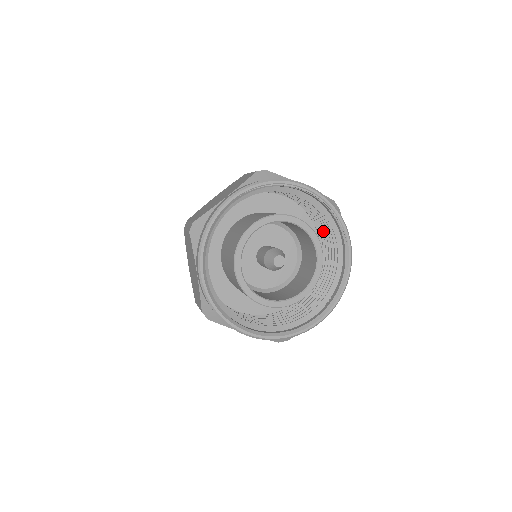
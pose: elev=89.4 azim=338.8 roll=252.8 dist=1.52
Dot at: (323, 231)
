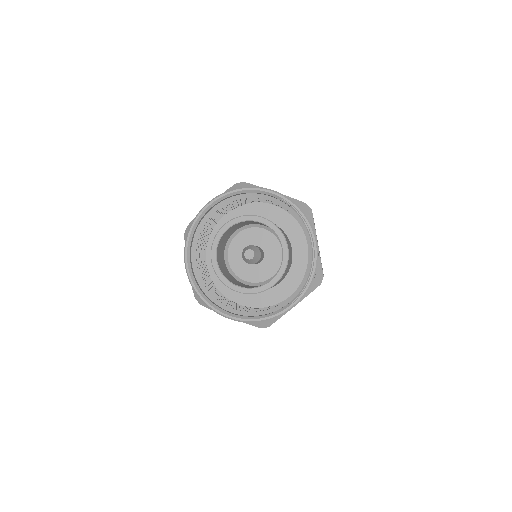
Dot at: occluded
